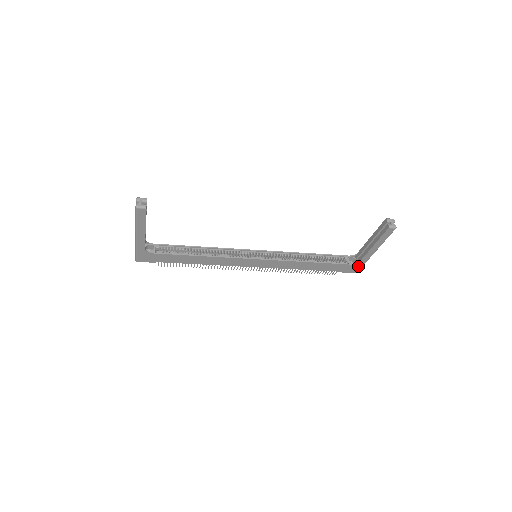
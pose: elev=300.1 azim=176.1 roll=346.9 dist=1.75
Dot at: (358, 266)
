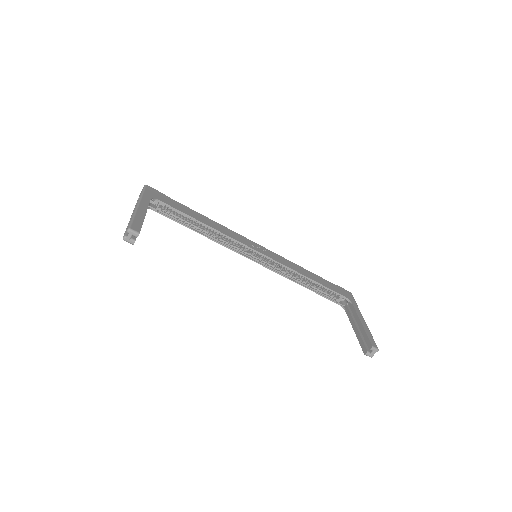
Dot at: occluded
